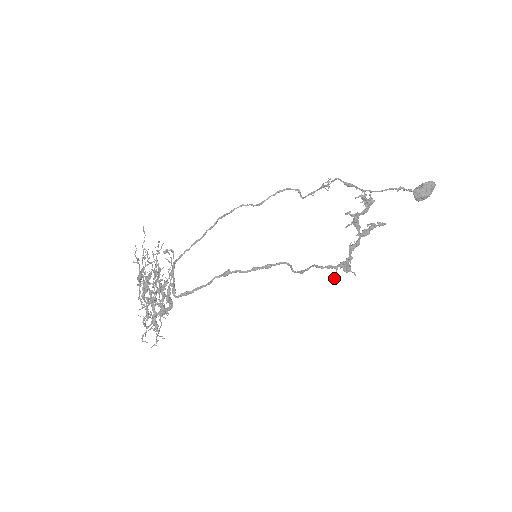
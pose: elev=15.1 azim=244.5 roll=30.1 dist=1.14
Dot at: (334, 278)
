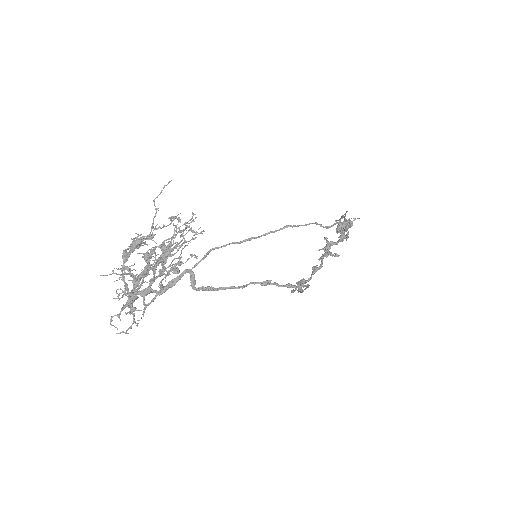
Dot at: (293, 292)
